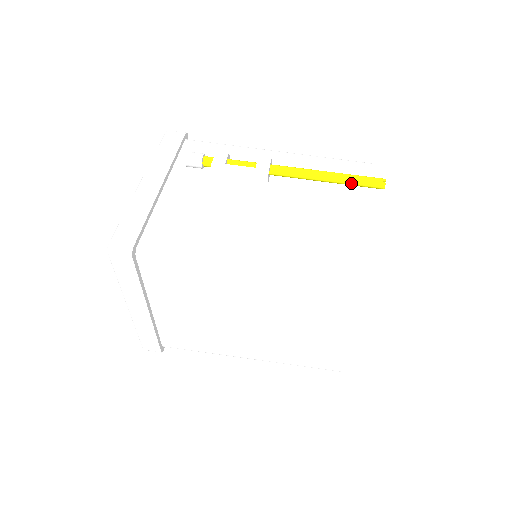
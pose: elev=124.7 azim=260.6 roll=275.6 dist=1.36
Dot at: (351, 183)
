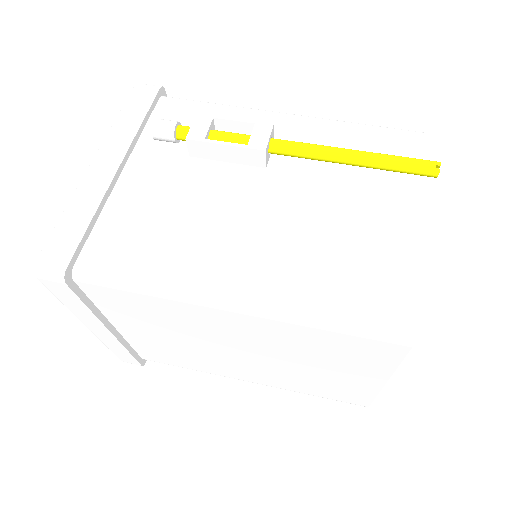
Dot at: (387, 168)
